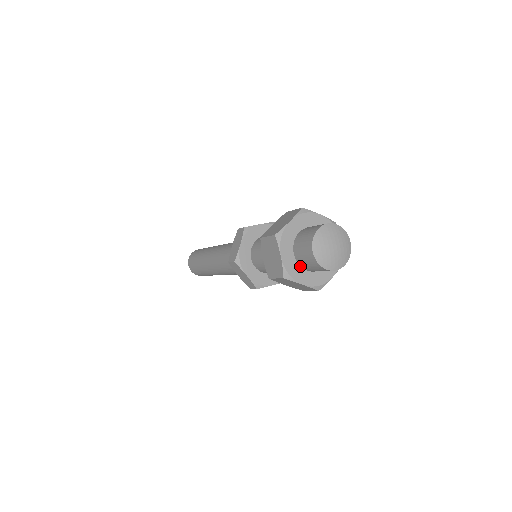
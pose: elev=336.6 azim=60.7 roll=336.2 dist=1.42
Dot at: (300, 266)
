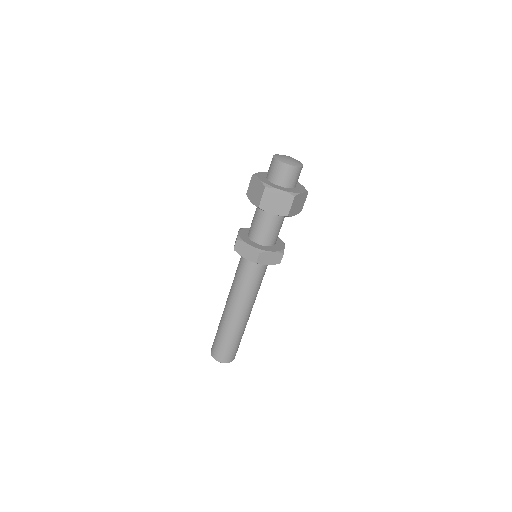
Dot at: (275, 184)
